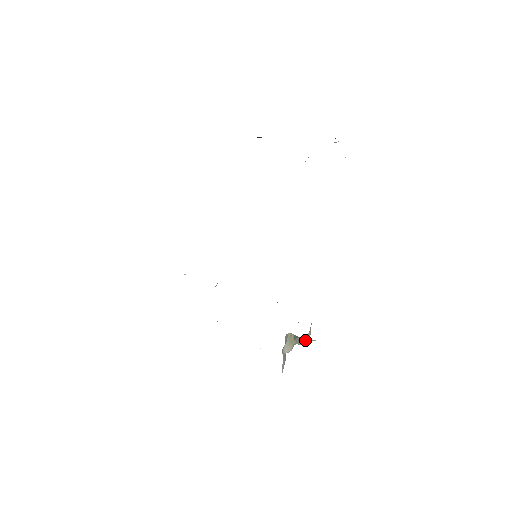
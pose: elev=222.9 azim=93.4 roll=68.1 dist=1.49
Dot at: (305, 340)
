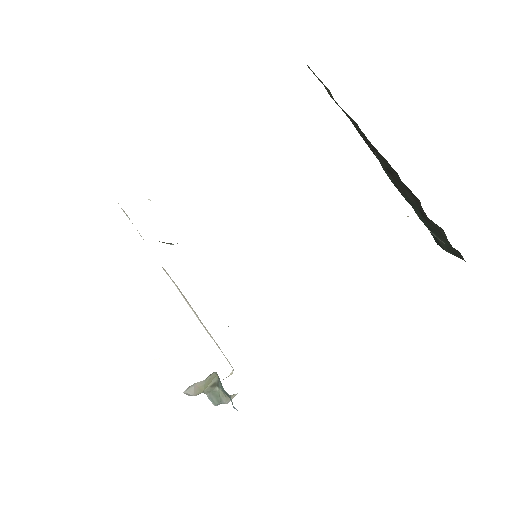
Dot at: (223, 399)
